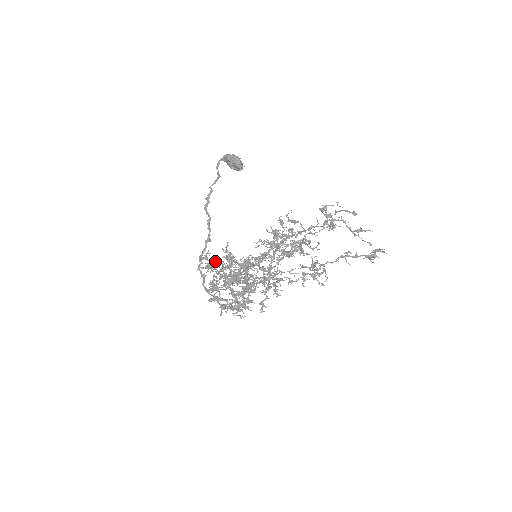
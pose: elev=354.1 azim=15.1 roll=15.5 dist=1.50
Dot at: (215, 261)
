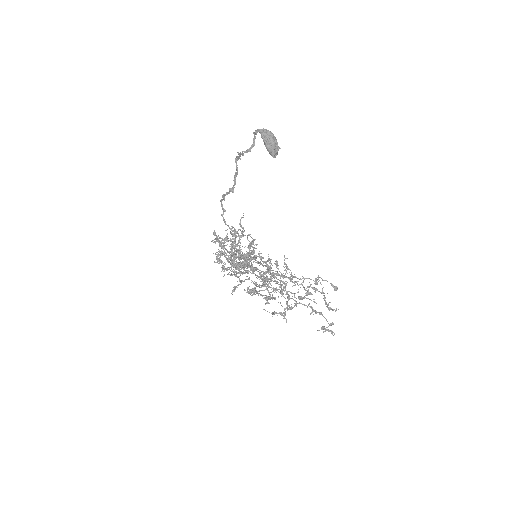
Dot at: (225, 238)
